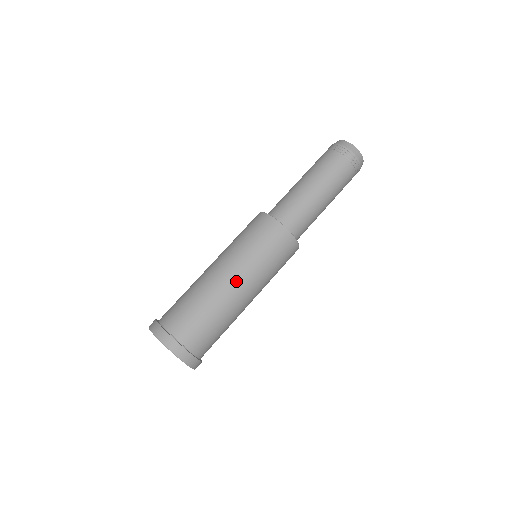
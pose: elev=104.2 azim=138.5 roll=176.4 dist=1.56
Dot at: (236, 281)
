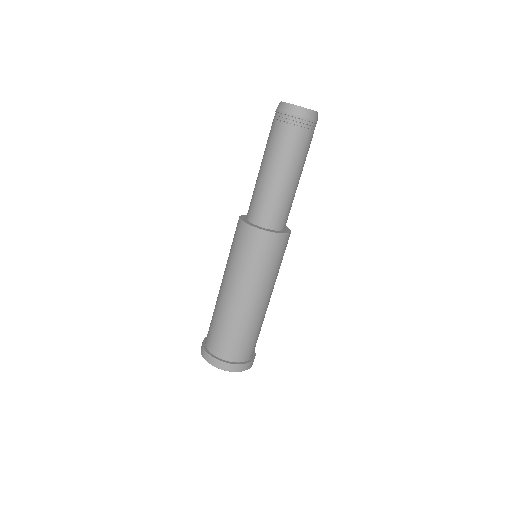
Dot at: (270, 296)
